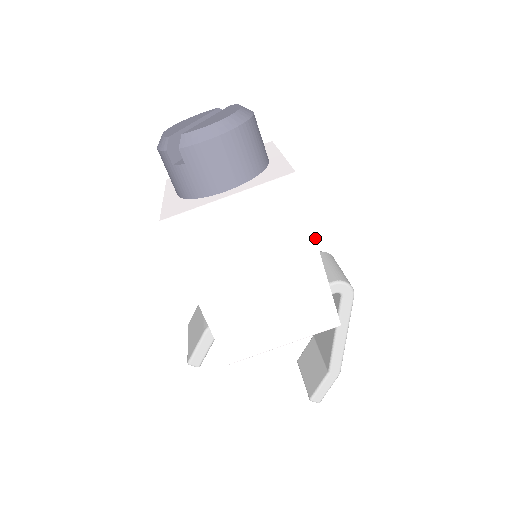
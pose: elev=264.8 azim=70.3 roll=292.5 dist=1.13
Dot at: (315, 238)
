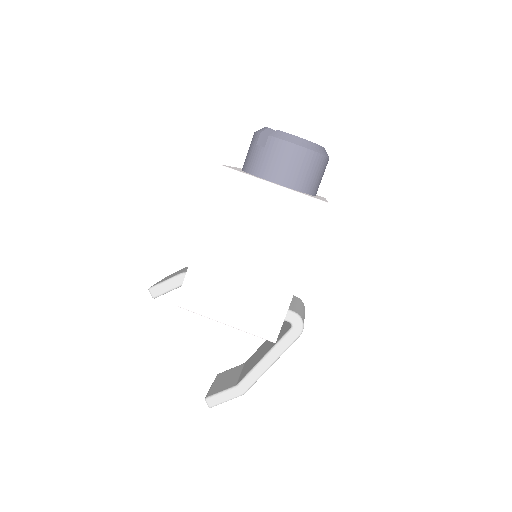
Dot at: occluded
